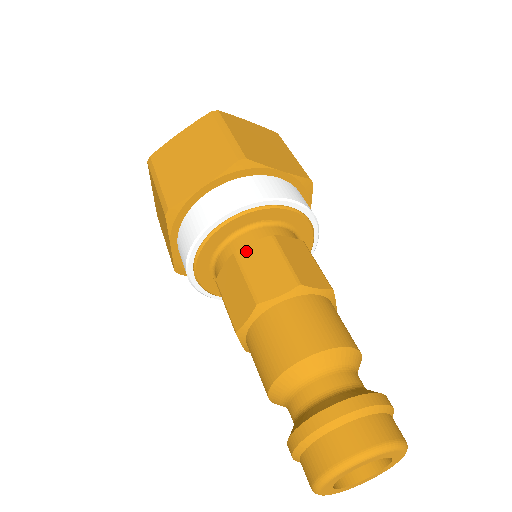
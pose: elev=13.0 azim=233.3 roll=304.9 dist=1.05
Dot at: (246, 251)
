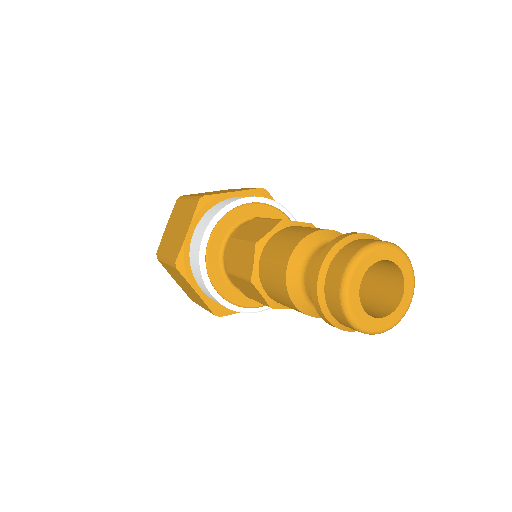
Dot at: occluded
